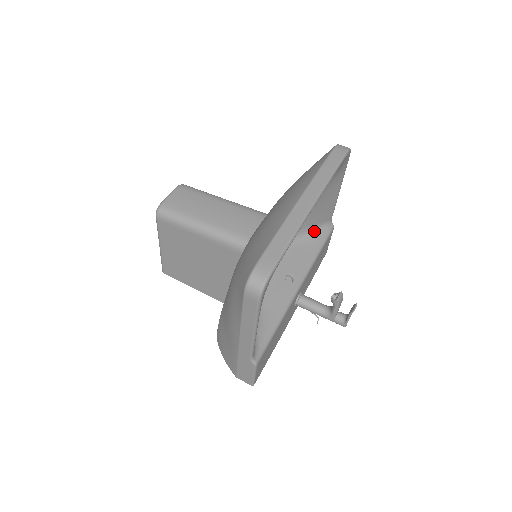
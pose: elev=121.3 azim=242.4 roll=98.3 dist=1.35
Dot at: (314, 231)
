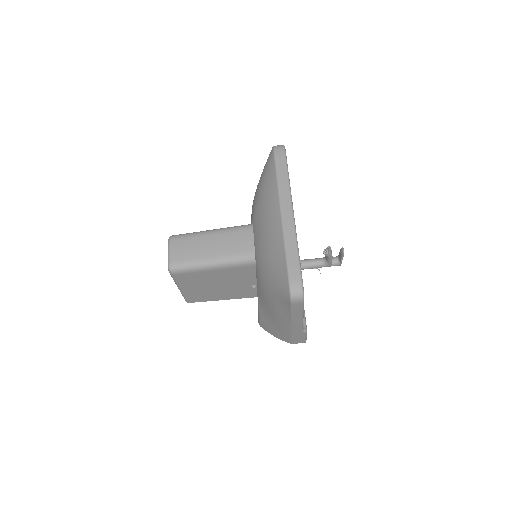
Dot at: occluded
